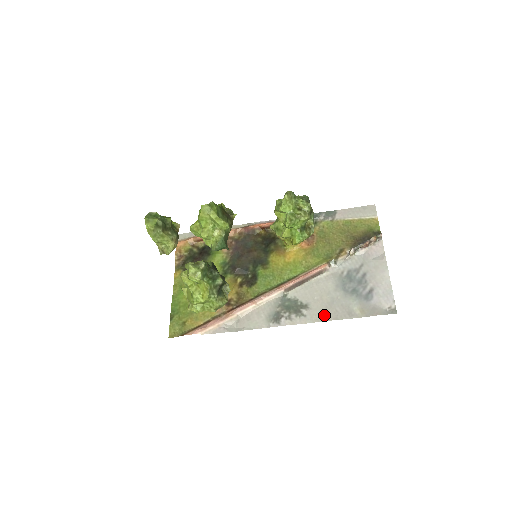
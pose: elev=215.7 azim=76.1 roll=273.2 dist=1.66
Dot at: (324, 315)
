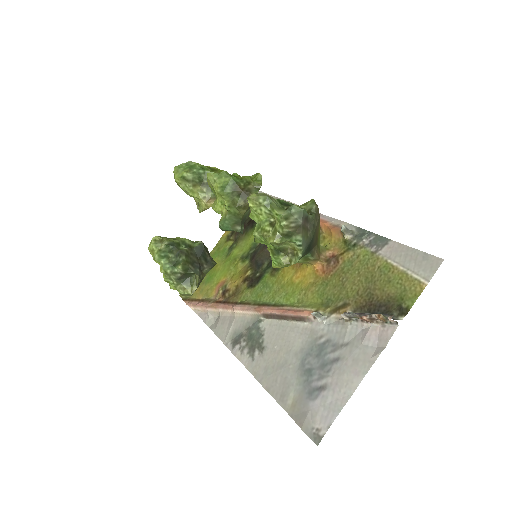
Dot at: (264, 374)
